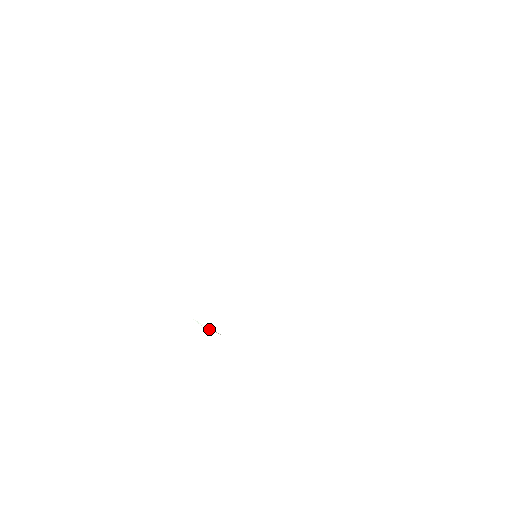
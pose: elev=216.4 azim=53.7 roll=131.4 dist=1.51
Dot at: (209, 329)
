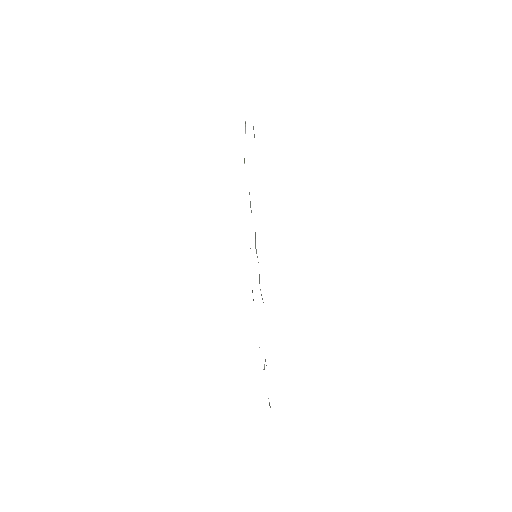
Dot at: occluded
